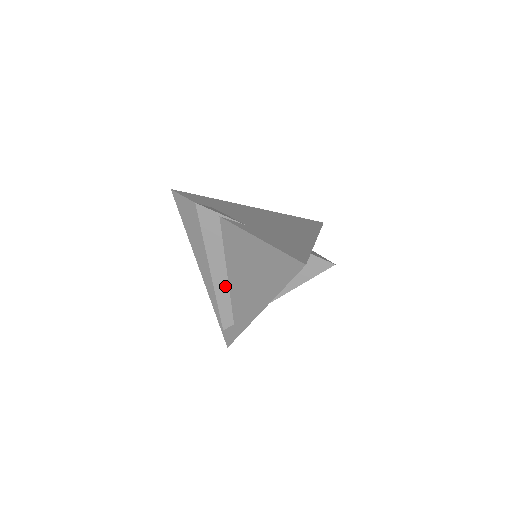
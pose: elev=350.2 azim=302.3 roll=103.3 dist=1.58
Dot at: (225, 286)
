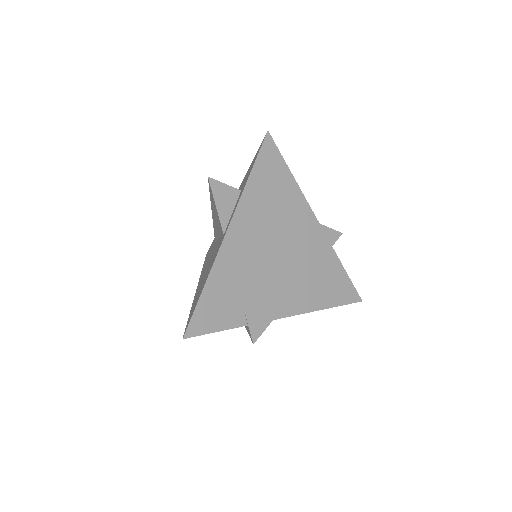
Dot at: occluded
